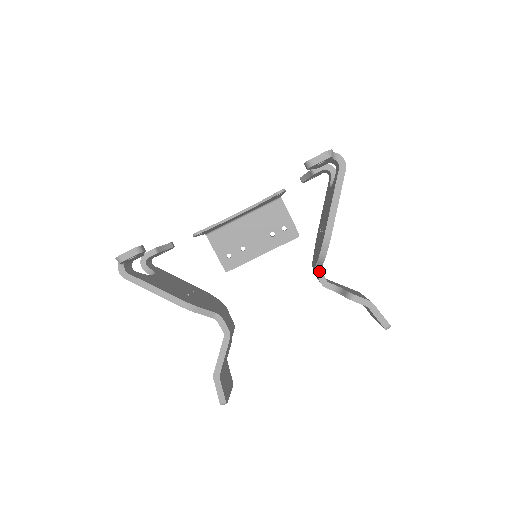
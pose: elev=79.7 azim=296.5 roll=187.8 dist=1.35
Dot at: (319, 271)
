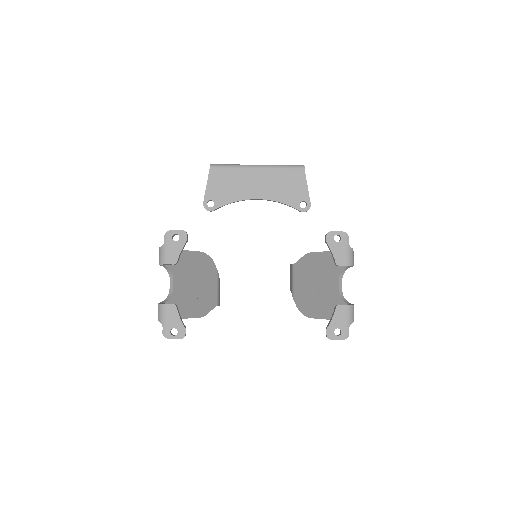
Dot at: occluded
